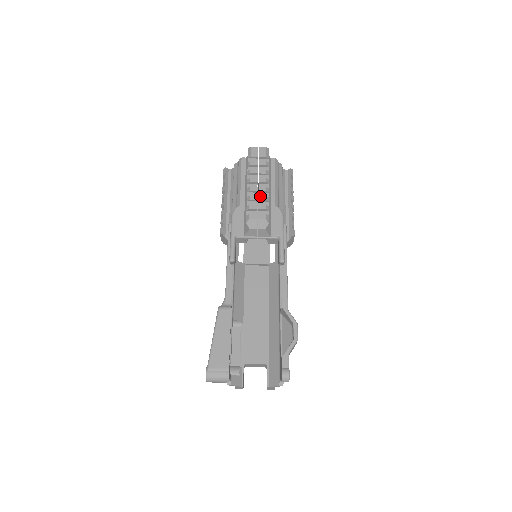
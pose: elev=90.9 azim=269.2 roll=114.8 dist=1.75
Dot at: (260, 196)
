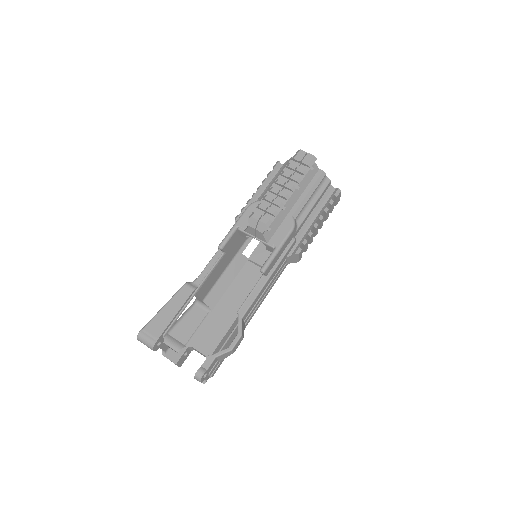
Dot at: (276, 200)
